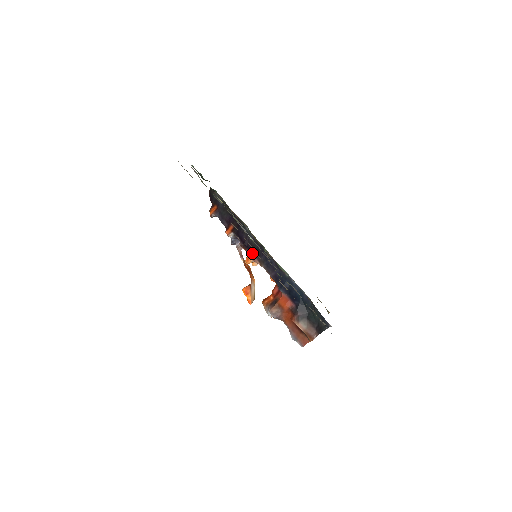
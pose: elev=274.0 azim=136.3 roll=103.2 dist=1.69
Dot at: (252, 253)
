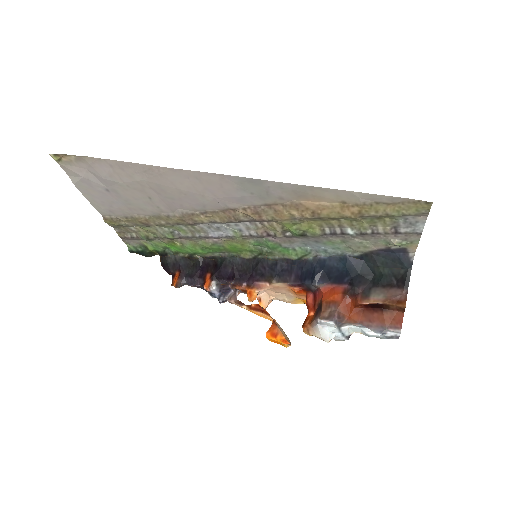
Dot at: (251, 280)
